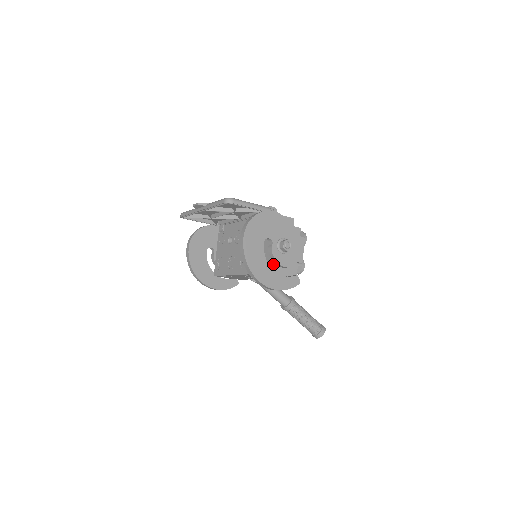
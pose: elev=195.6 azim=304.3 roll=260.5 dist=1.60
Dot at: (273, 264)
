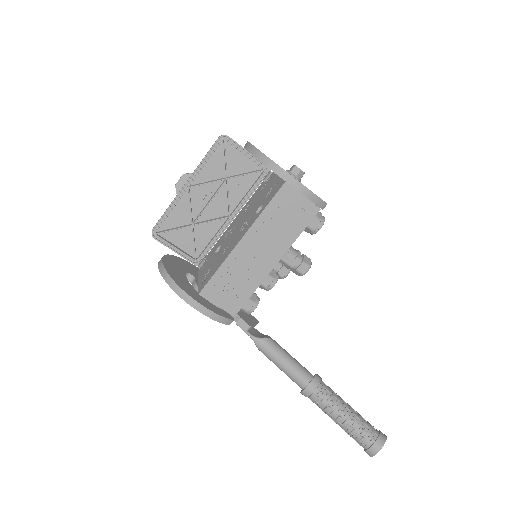
Dot at: occluded
